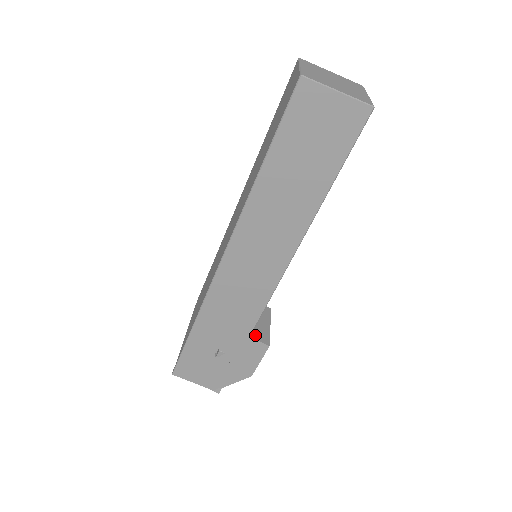
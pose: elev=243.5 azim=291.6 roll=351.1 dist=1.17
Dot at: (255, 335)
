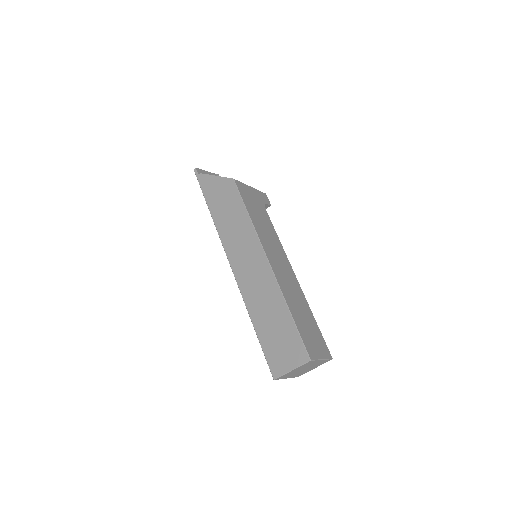
Dot at: occluded
